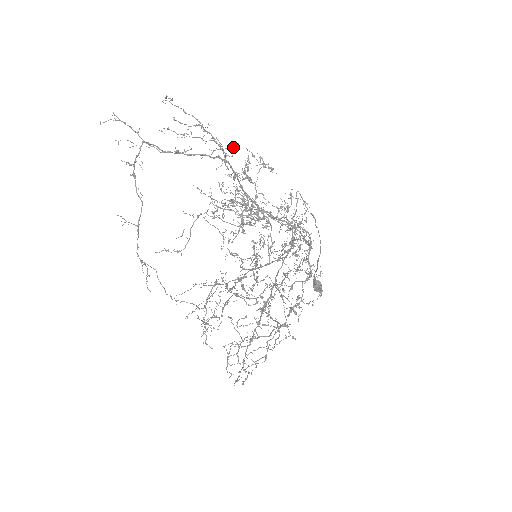
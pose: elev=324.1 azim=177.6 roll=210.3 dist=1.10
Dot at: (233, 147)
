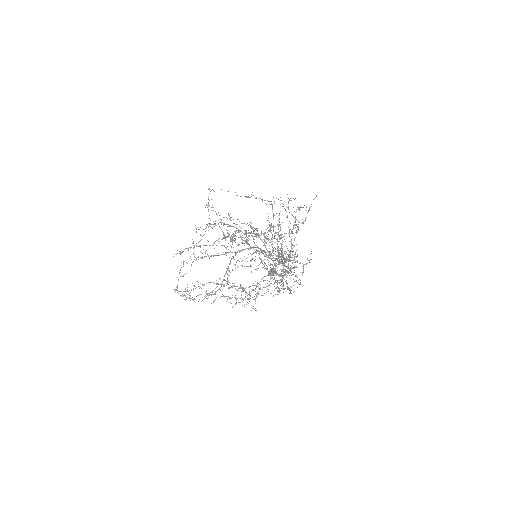
Dot at: occluded
